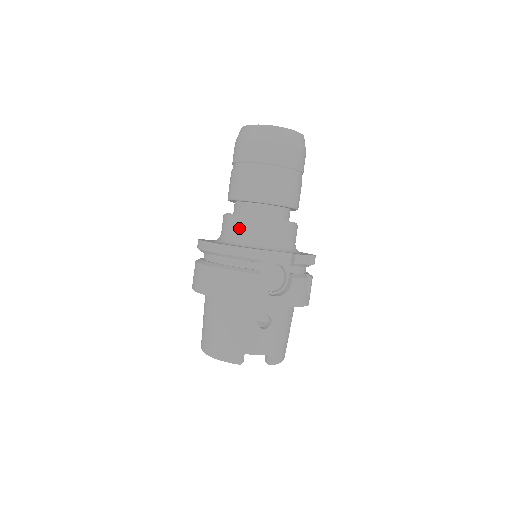
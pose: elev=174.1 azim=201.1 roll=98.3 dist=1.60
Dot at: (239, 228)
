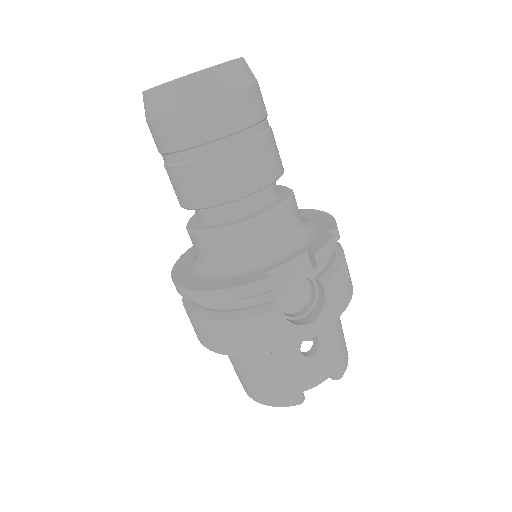
Dot at: (217, 249)
